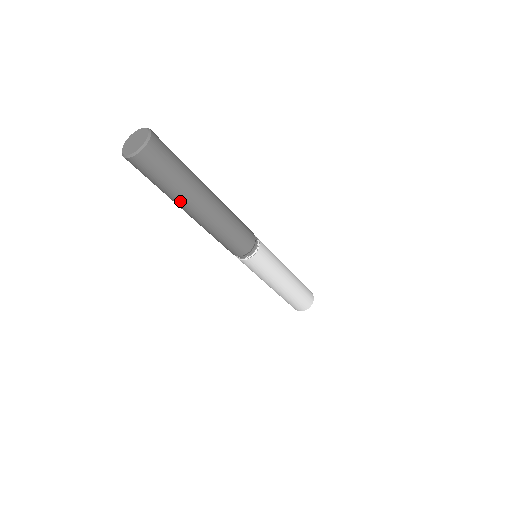
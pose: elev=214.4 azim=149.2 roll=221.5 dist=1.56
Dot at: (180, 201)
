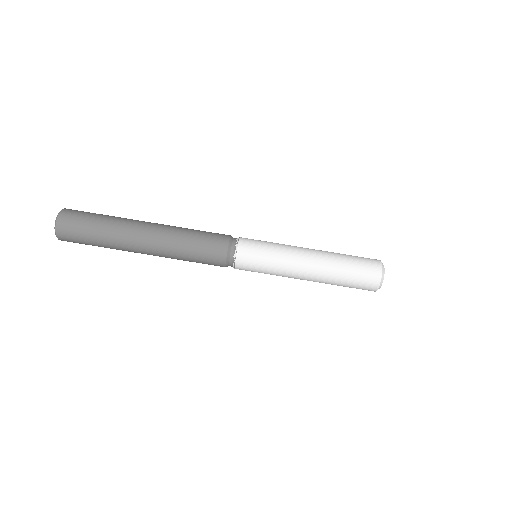
Dot at: (122, 227)
